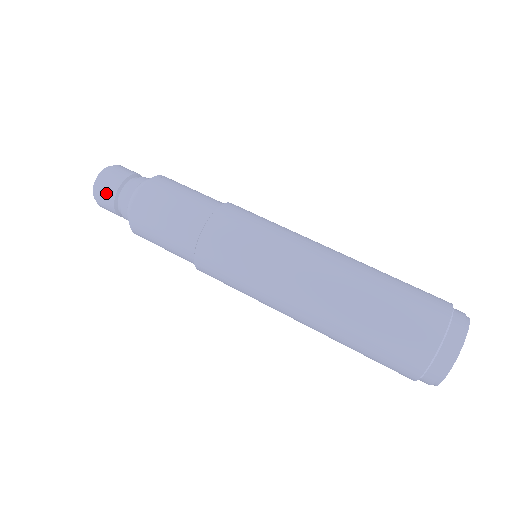
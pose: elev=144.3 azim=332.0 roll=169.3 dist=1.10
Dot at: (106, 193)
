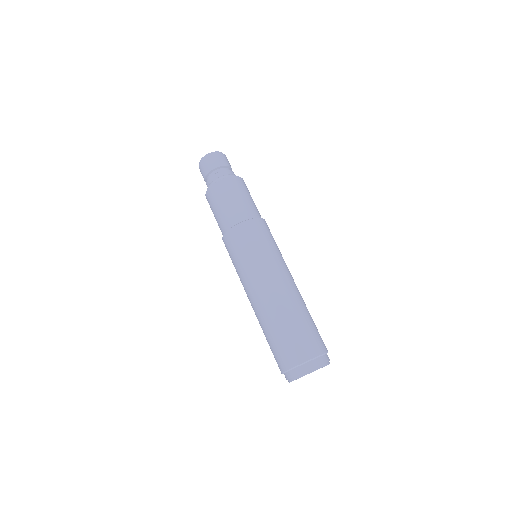
Dot at: (211, 163)
